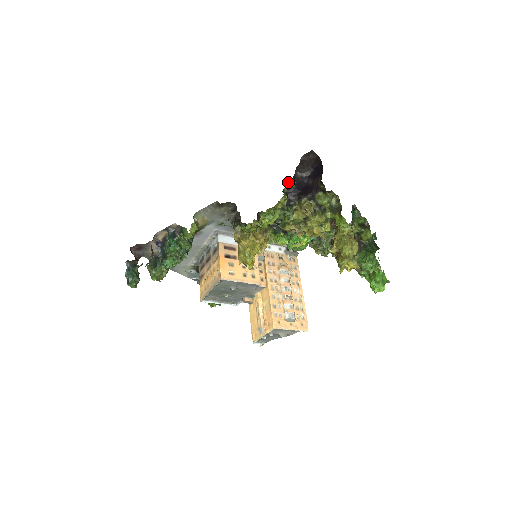
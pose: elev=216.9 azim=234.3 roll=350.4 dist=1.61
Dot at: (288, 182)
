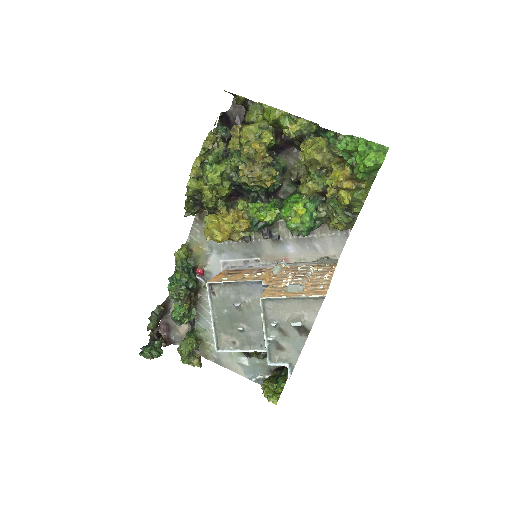
Dot at: (219, 128)
